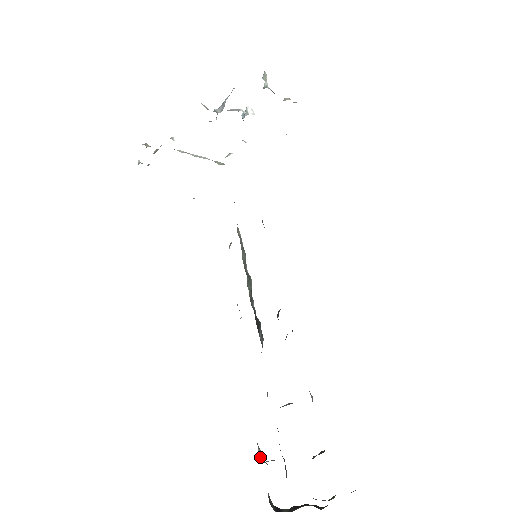
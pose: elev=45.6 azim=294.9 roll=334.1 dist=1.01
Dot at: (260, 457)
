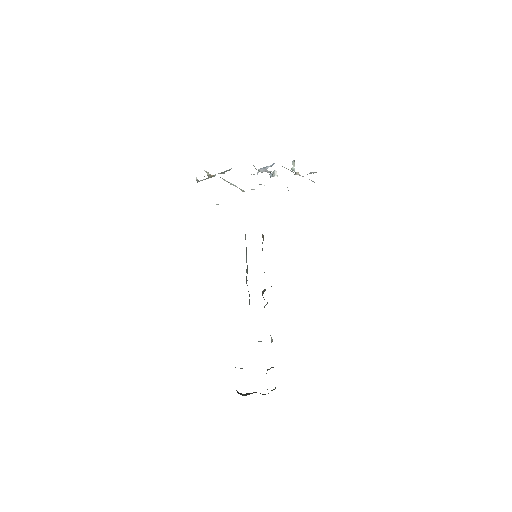
Dot at: occluded
